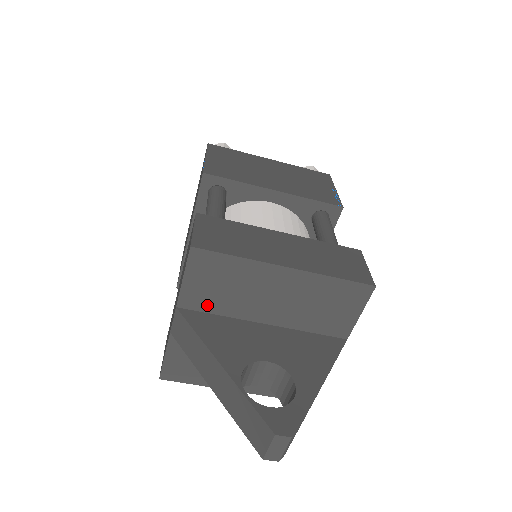
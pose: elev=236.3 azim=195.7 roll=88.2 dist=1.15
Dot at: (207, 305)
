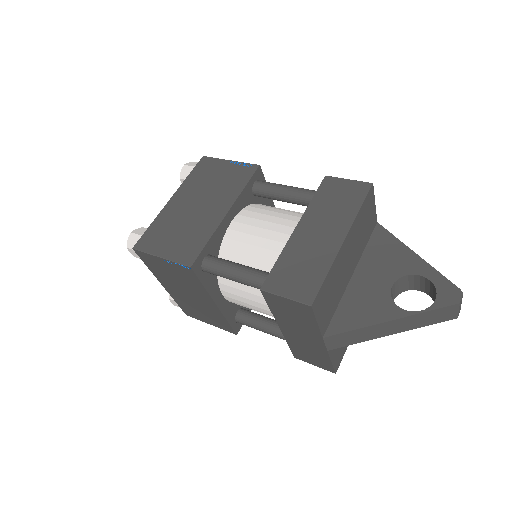
Dot at: (331, 313)
